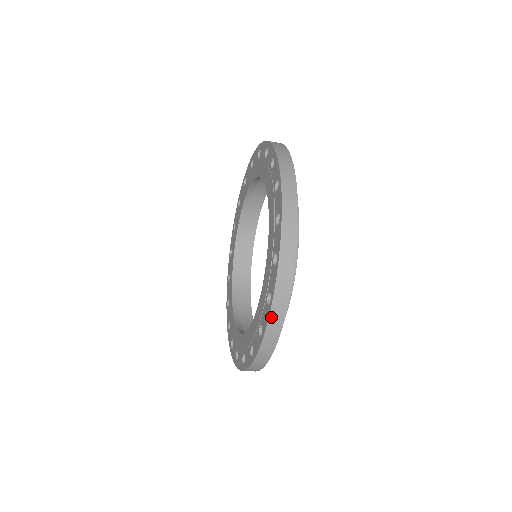
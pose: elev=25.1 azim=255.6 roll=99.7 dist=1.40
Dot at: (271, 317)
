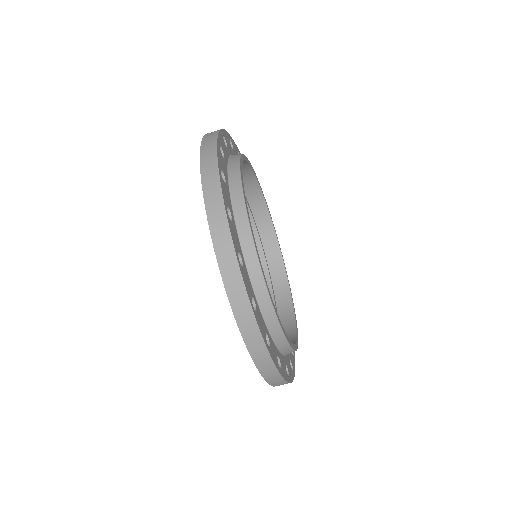
Dot at: (204, 183)
